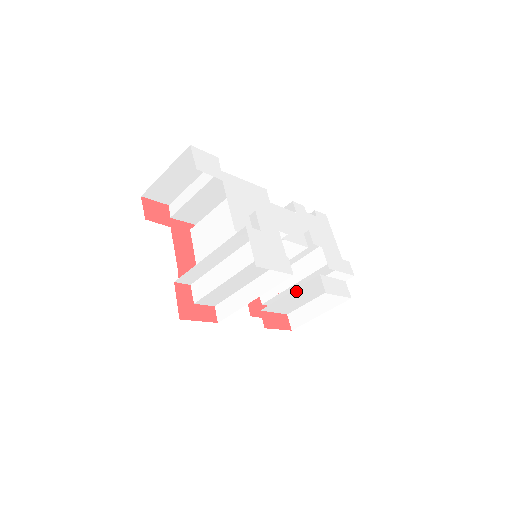
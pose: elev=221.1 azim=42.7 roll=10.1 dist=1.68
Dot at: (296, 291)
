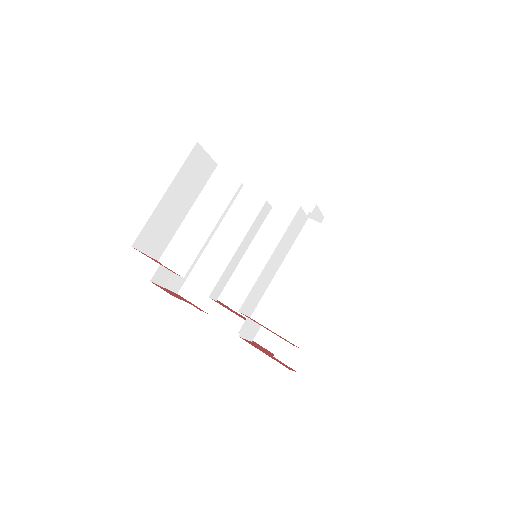
Dot at: (290, 263)
